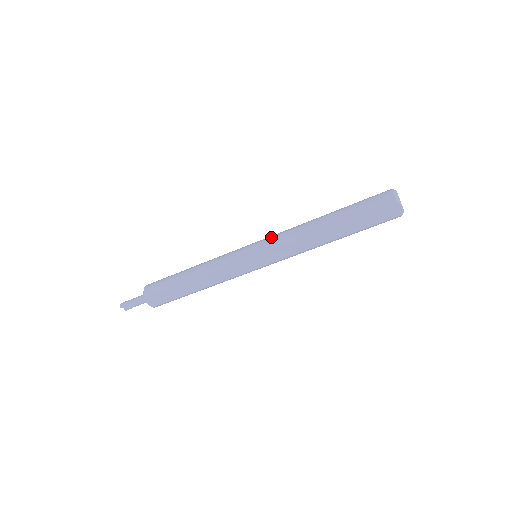
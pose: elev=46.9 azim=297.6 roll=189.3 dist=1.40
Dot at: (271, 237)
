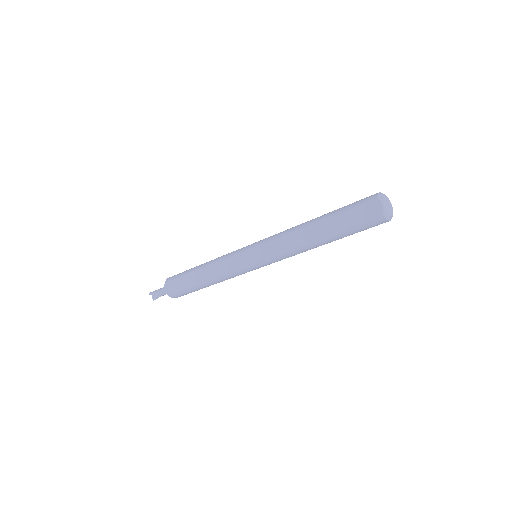
Dot at: (270, 236)
